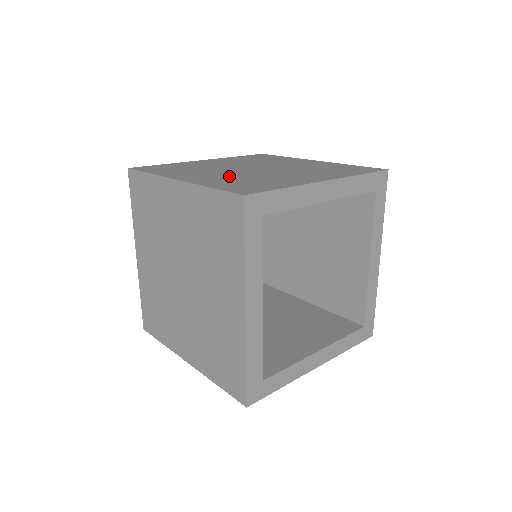
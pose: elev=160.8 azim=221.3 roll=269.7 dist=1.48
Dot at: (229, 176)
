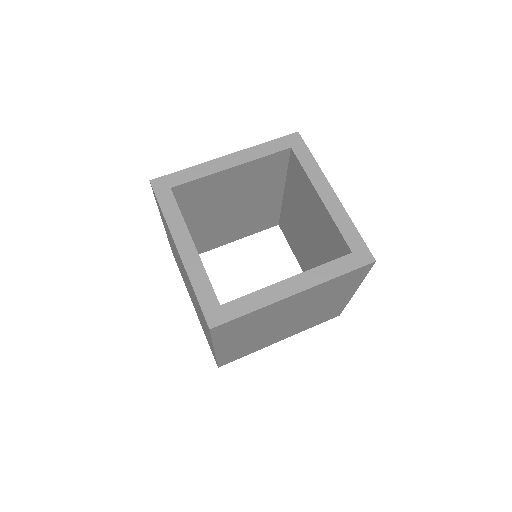
Dot at: occluded
